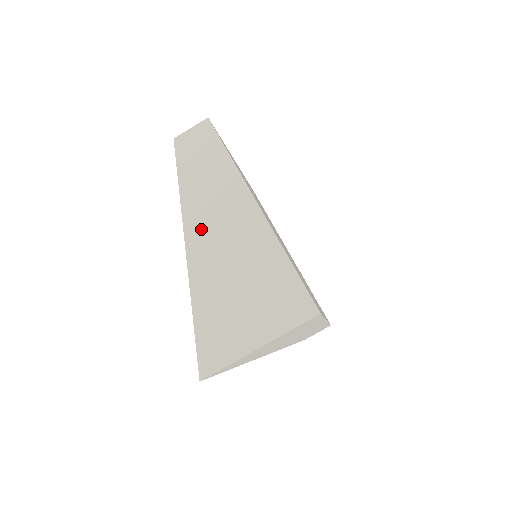
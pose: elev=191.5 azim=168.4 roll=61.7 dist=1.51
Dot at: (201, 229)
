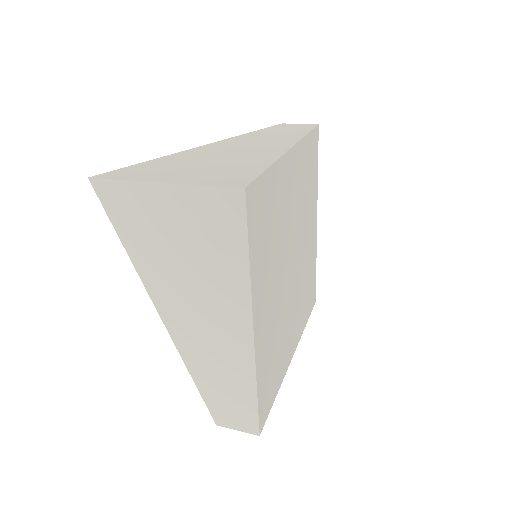
Dot at: (233, 143)
